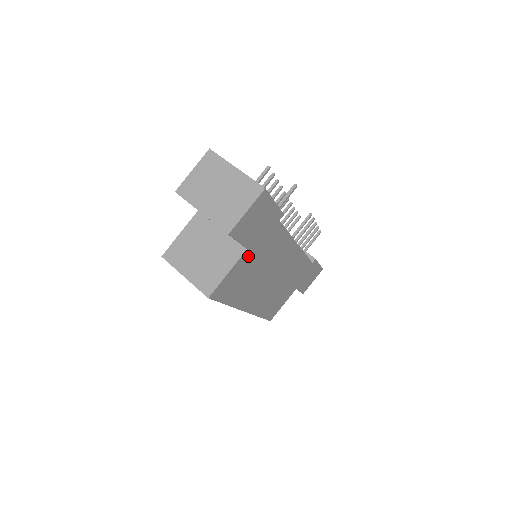
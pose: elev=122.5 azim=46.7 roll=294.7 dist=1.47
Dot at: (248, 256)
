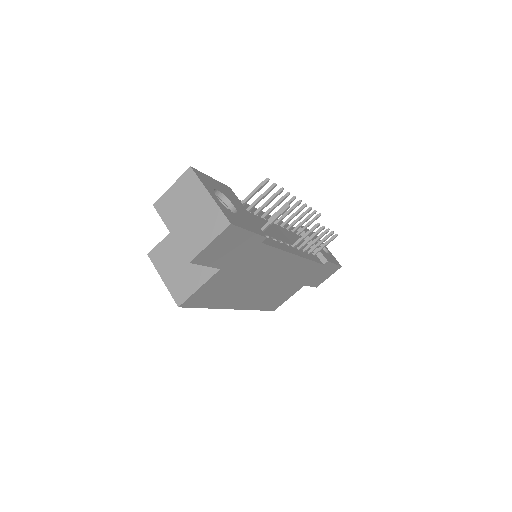
Dot at: (224, 273)
